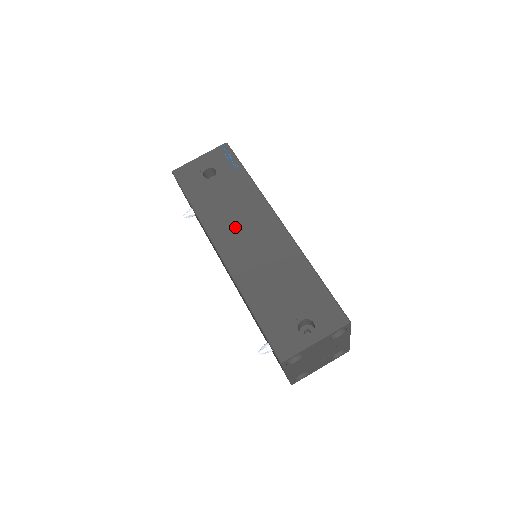
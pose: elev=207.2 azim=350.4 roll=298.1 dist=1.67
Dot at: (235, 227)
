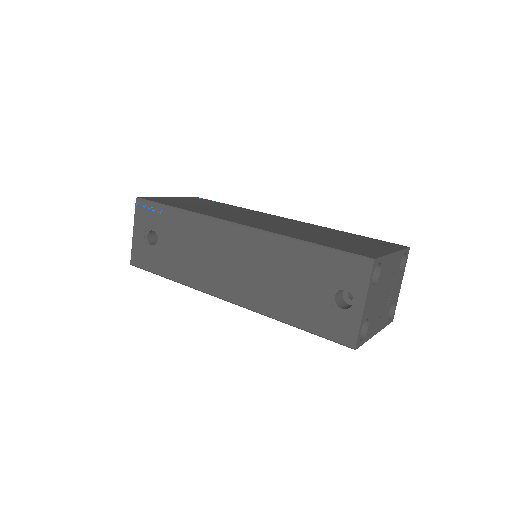
Dot at: (212, 265)
